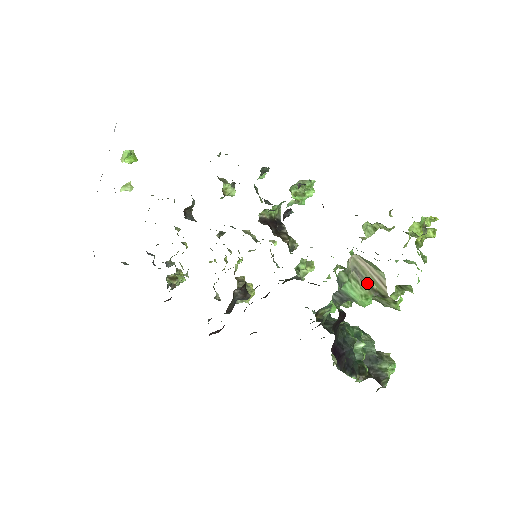
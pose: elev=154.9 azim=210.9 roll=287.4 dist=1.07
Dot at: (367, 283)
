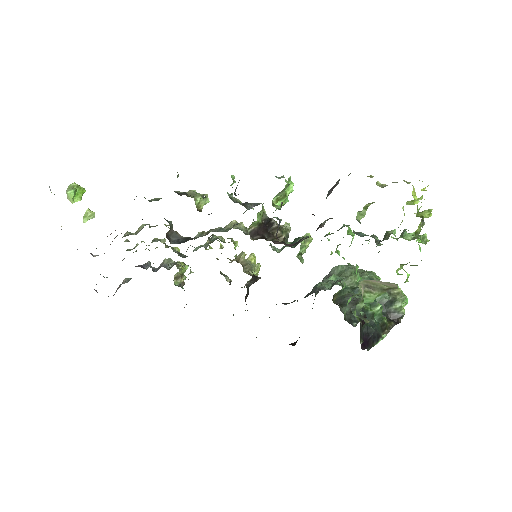
Dot at: (379, 289)
